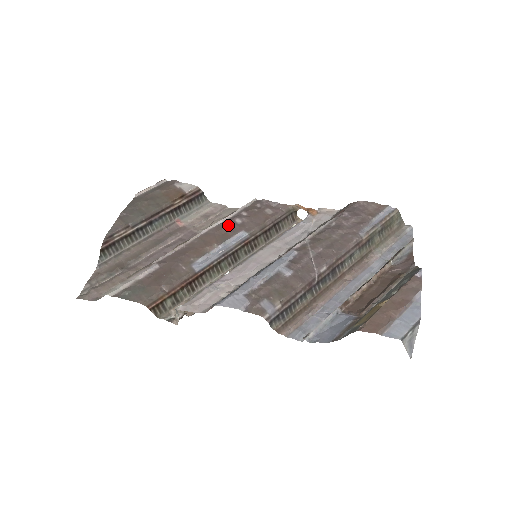
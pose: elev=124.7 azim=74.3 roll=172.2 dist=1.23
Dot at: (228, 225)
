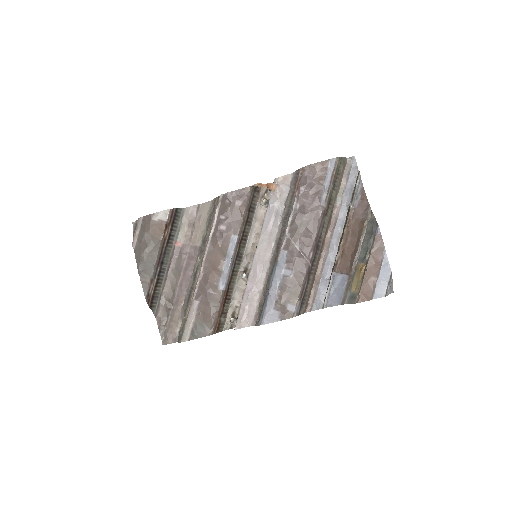
Dot at: (218, 236)
